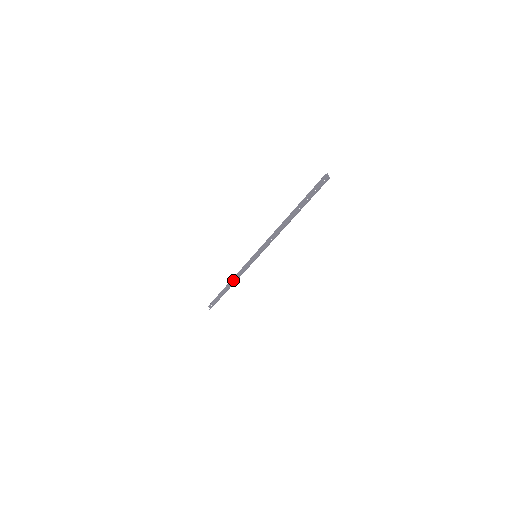
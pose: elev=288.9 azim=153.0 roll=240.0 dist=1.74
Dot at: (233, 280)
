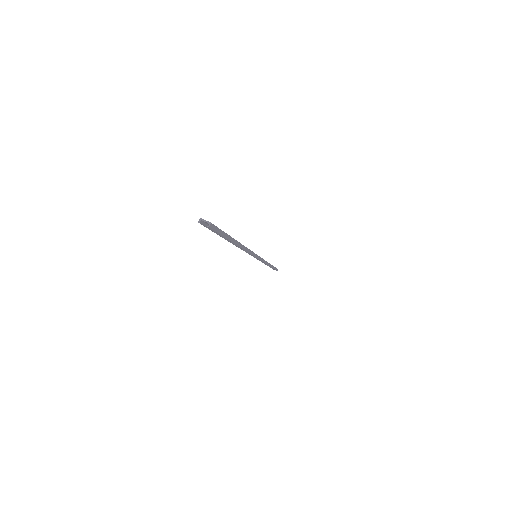
Dot at: occluded
